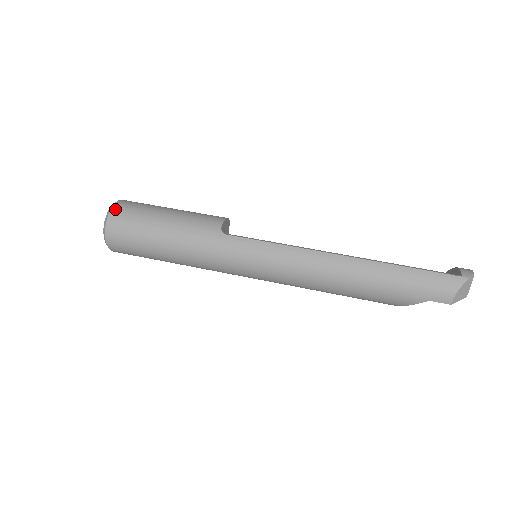
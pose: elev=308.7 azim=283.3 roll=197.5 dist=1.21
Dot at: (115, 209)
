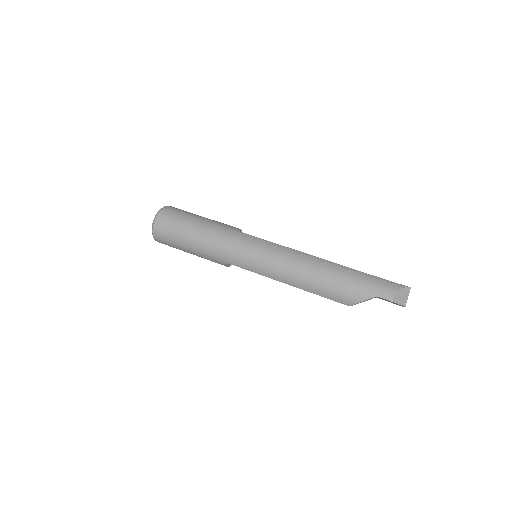
Dot at: (169, 206)
